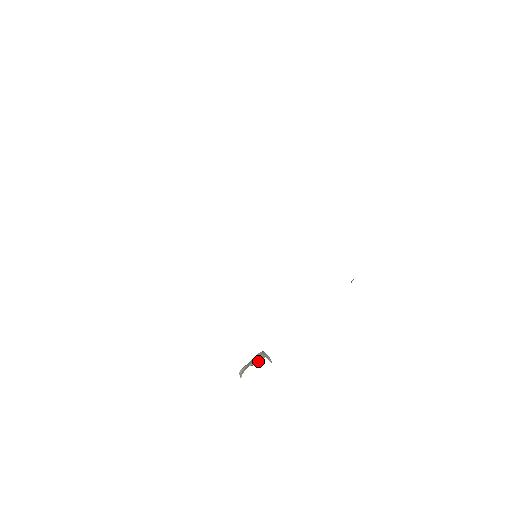
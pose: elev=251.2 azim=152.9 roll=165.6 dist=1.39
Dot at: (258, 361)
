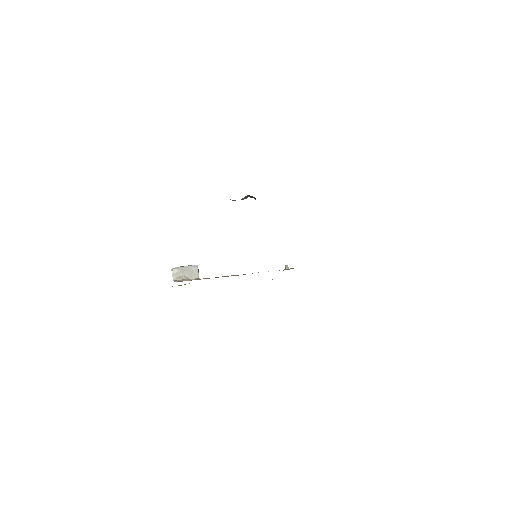
Dot at: (192, 276)
